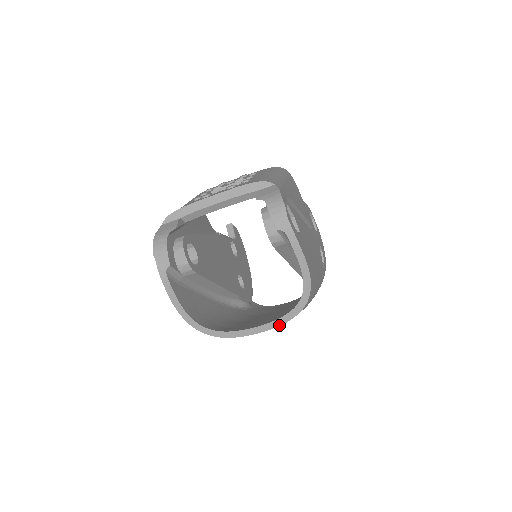
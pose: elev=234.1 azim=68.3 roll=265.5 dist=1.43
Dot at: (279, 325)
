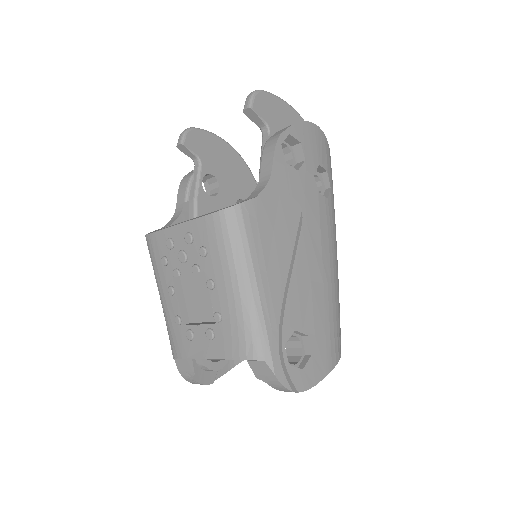
Dot at: occluded
